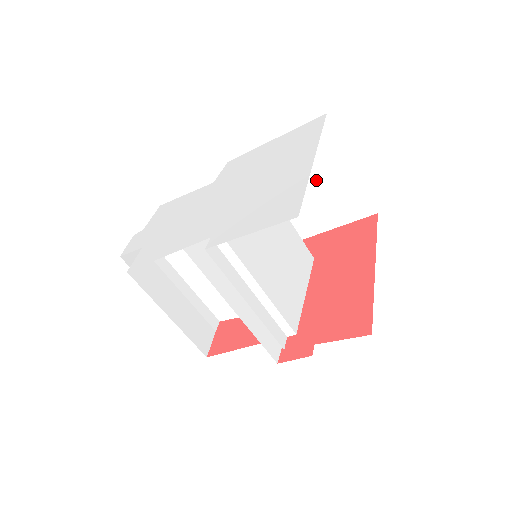
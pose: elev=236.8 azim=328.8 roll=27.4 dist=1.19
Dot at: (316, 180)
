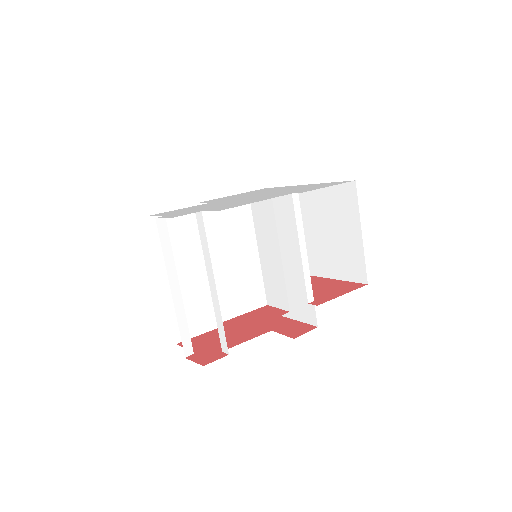
Dot at: occluded
